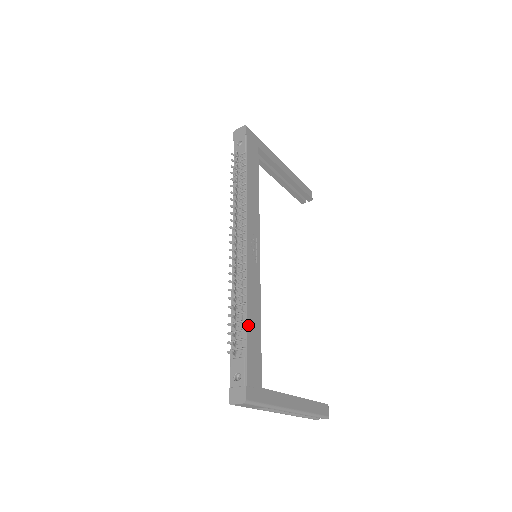
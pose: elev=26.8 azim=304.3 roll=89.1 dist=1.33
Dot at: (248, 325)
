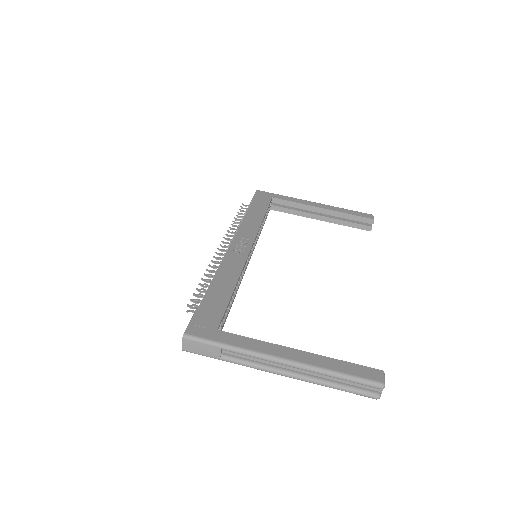
Dot at: (211, 287)
